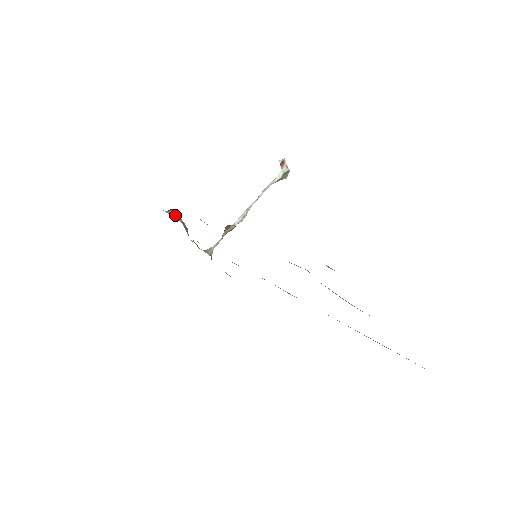
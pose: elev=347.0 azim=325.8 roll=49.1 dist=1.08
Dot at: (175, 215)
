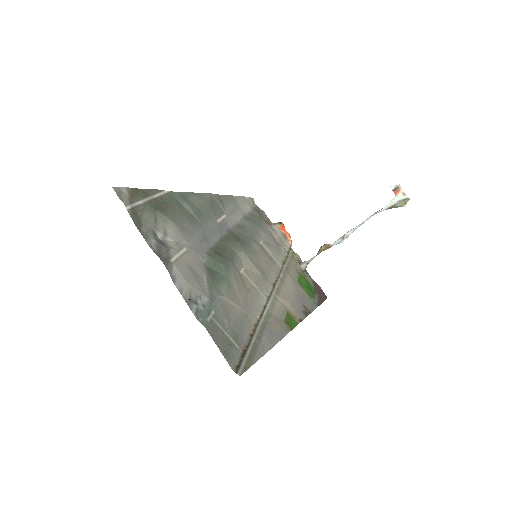
Dot at: (278, 227)
